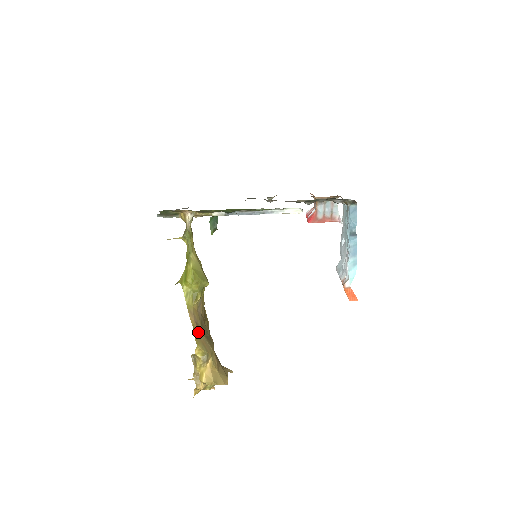
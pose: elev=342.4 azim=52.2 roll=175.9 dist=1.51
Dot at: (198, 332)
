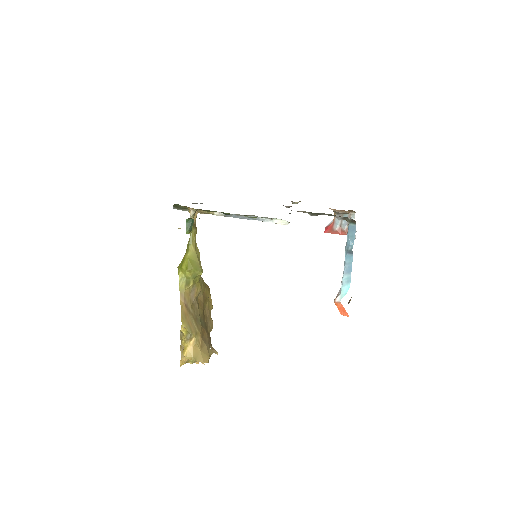
Dot at: (186, 313)
